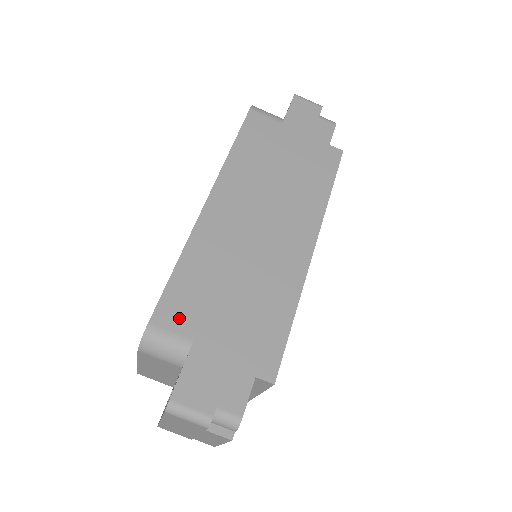
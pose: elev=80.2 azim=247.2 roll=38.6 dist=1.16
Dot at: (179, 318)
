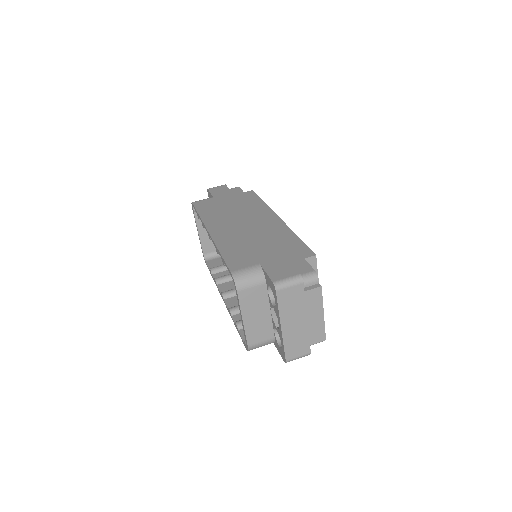
Dot at: (243, 263)
